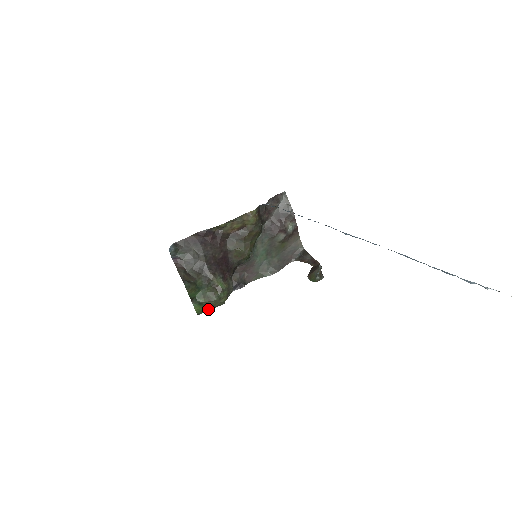
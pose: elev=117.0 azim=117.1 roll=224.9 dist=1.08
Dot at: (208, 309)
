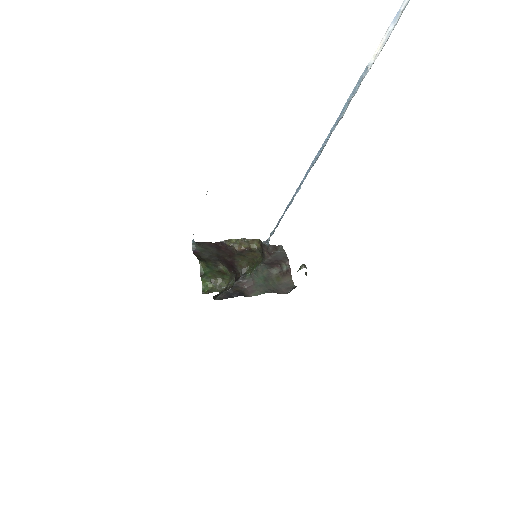
Dot at: (212, 287)
